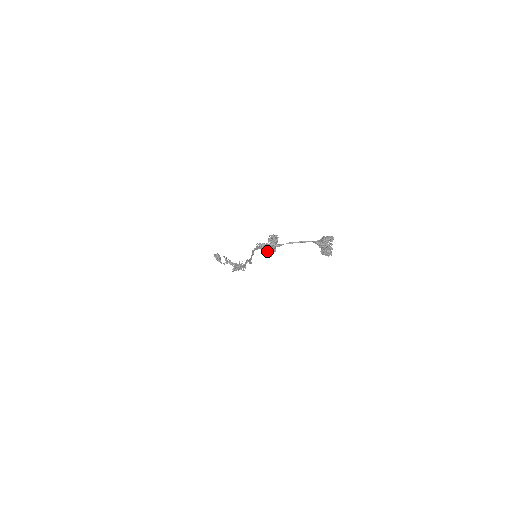
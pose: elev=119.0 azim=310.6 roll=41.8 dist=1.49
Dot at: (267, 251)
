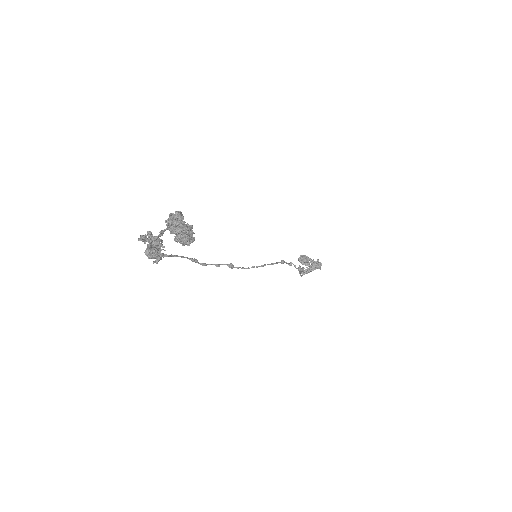
Dot at: (152, 257)
